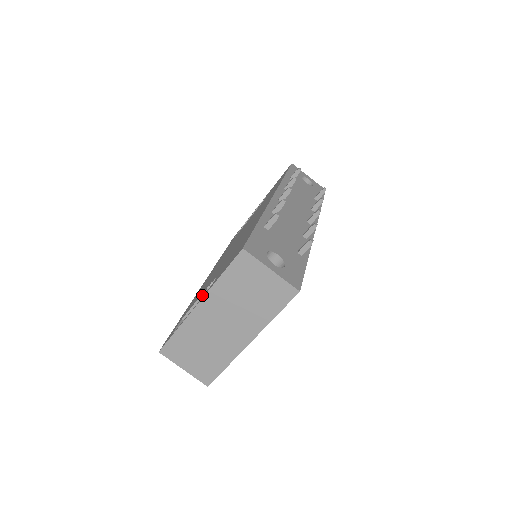
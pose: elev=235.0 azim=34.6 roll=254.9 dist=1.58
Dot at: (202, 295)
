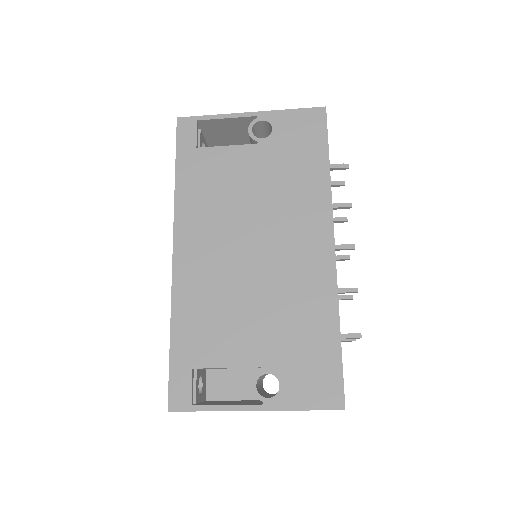
Dot at: (252, 388)
